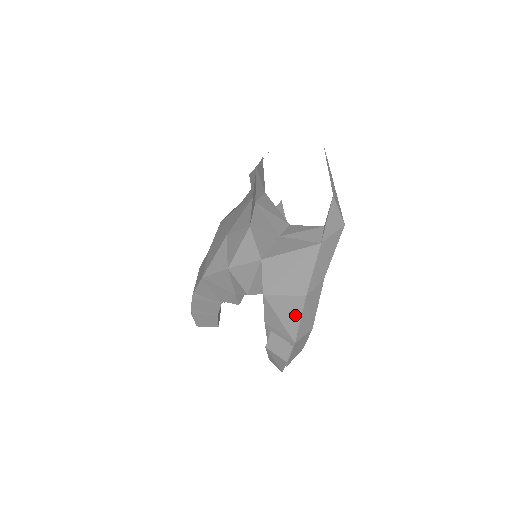
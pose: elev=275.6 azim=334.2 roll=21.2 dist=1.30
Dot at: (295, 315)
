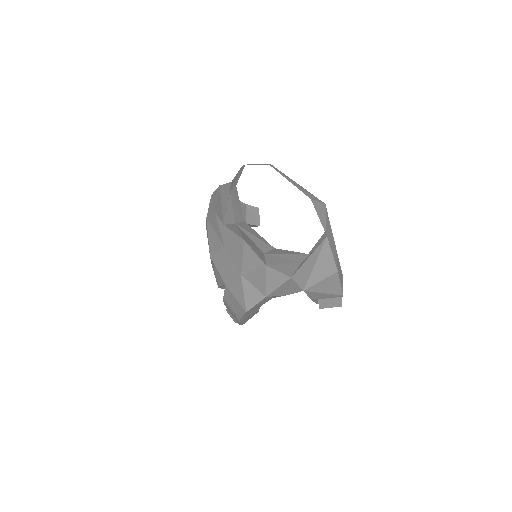
Dot at: (335, 284)
